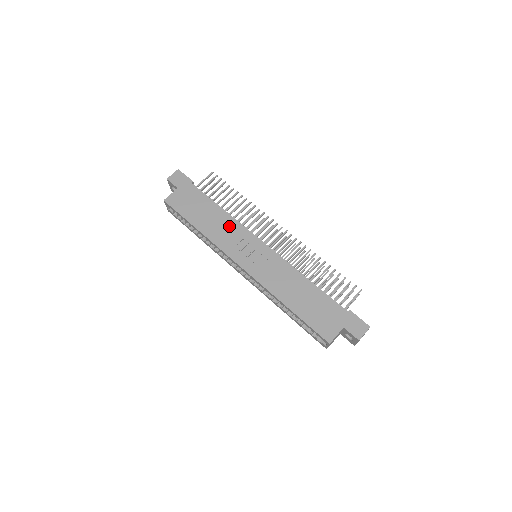
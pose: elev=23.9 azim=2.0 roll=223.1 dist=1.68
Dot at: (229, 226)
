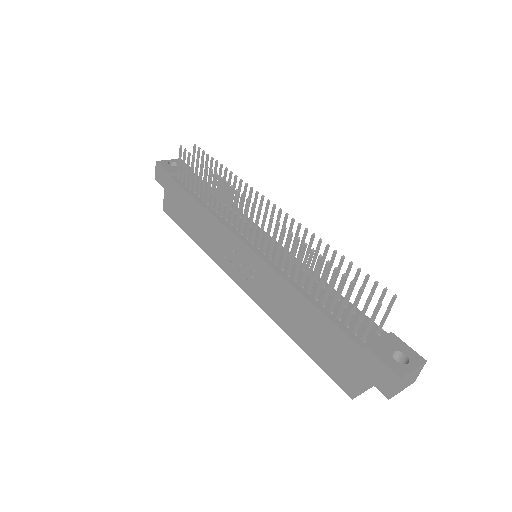
Dot at: (212, 228)
